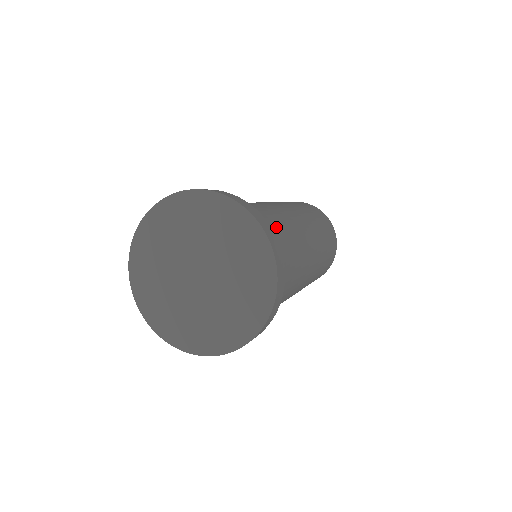
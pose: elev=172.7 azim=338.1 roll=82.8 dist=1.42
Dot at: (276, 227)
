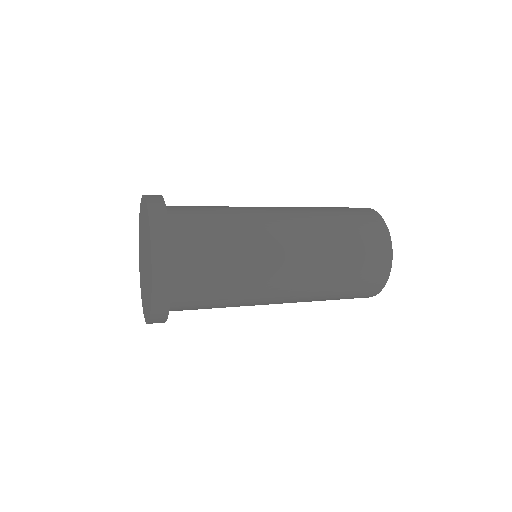
Dot at: (216, 256)
